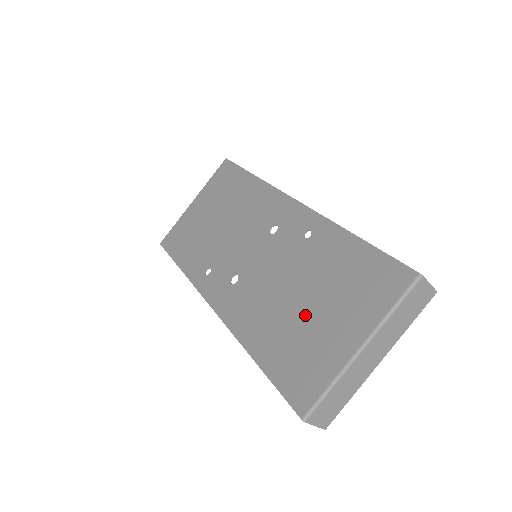
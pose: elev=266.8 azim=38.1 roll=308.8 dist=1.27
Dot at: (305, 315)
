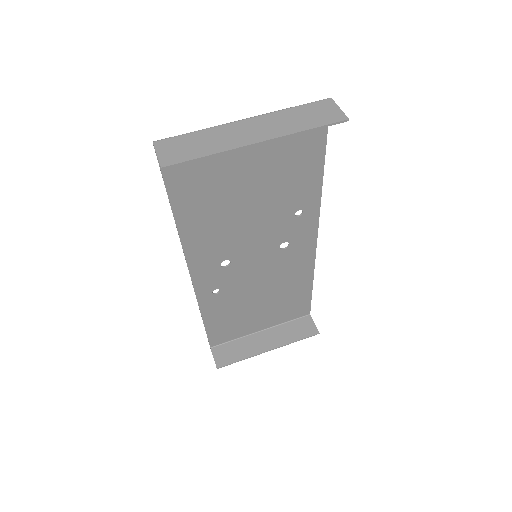
Dot at: (238, 182)
